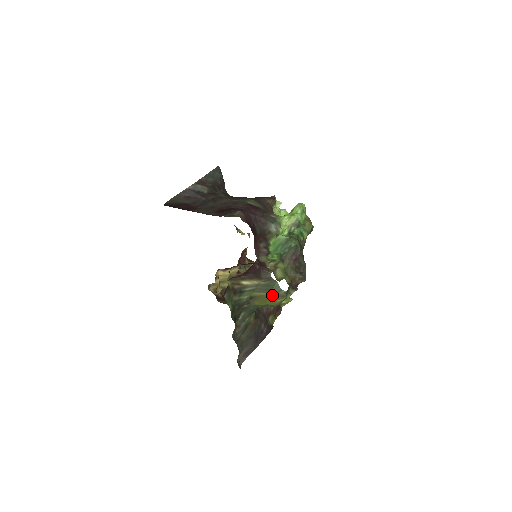
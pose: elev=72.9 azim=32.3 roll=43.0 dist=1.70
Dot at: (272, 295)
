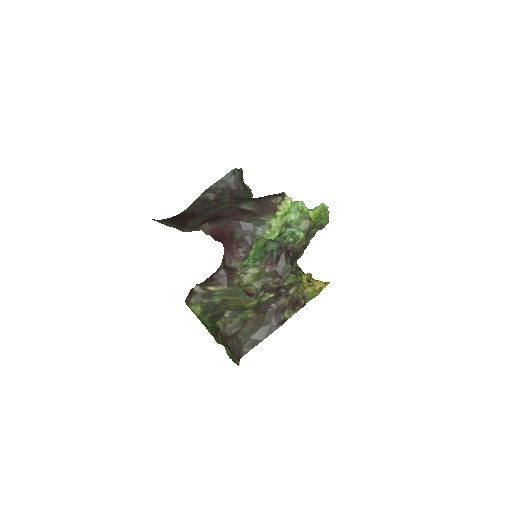
Dot at: (240, 299)
